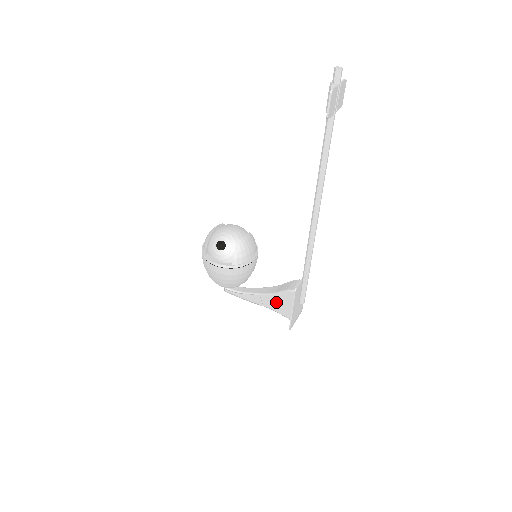
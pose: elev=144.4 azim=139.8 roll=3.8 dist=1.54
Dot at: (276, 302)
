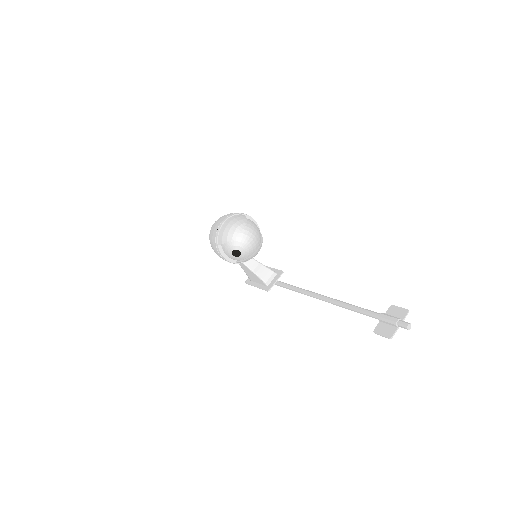
Dot at: (248, 271)
